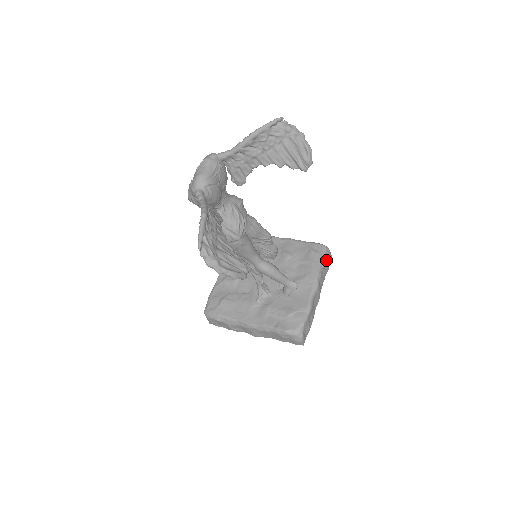
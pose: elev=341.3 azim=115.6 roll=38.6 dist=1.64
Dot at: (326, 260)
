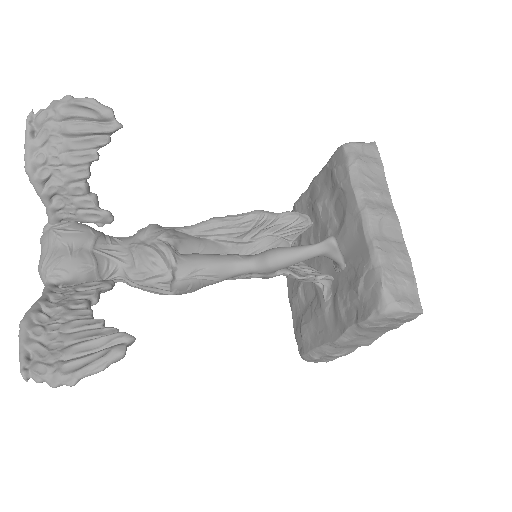
Dot at: (356, 162)
